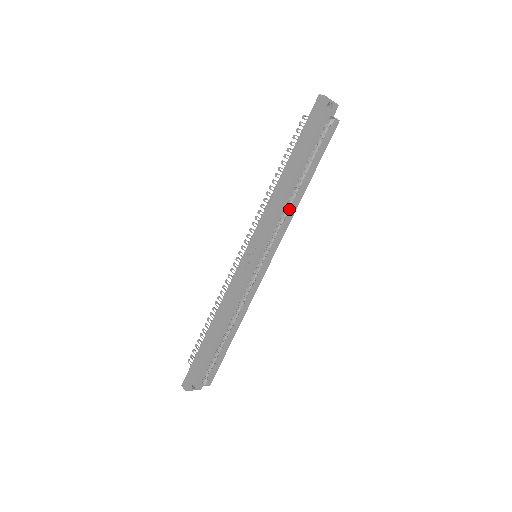
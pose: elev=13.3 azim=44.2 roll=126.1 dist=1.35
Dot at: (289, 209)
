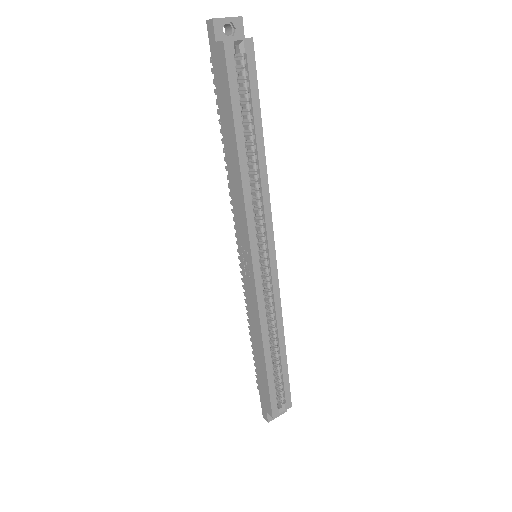
Dot at: (258, 186)
